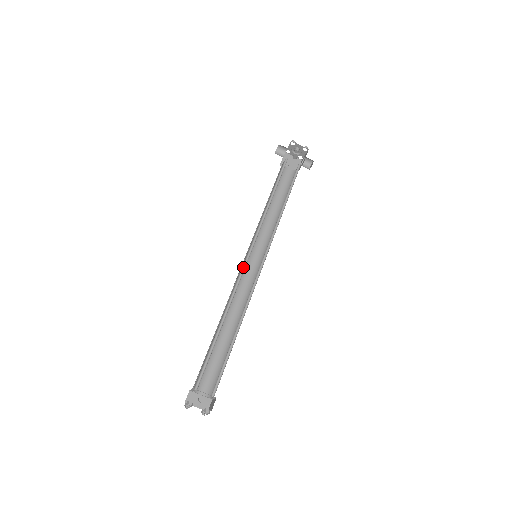
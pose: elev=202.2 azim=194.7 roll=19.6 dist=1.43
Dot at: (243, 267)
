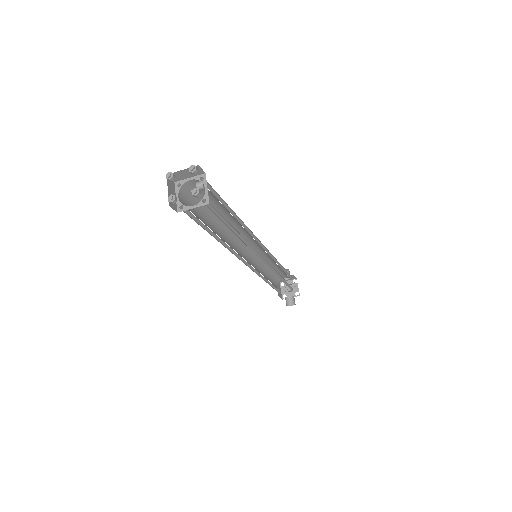
Dot at: (255, 239)
